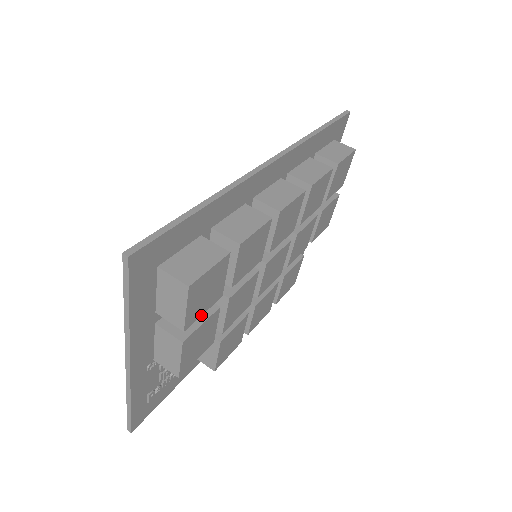
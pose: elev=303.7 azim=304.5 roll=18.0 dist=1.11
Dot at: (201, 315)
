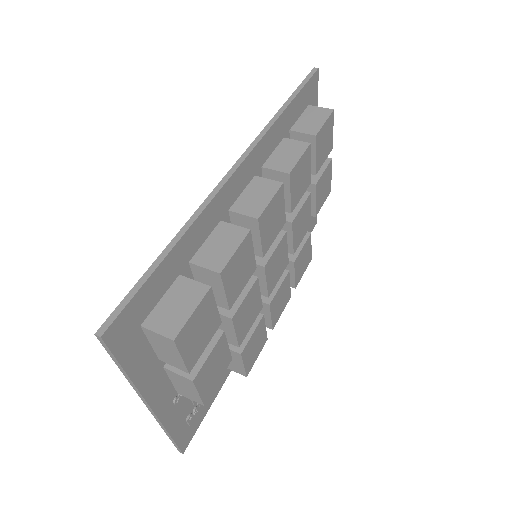
Dot at: (203, 350)
